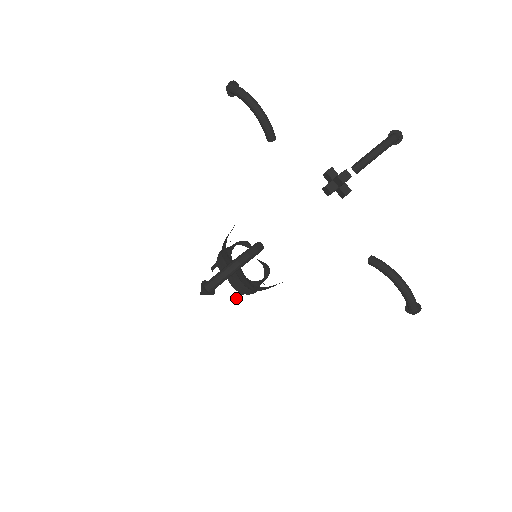
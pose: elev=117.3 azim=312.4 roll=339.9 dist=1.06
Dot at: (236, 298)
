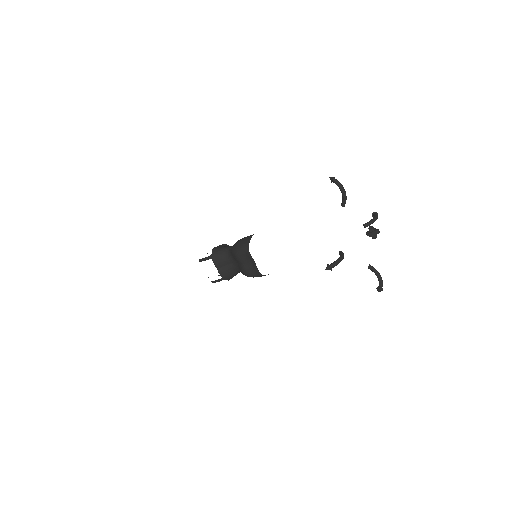
Dot at: (215, 282)
